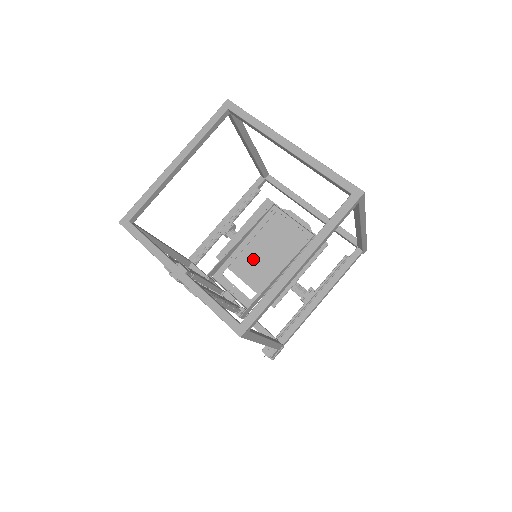
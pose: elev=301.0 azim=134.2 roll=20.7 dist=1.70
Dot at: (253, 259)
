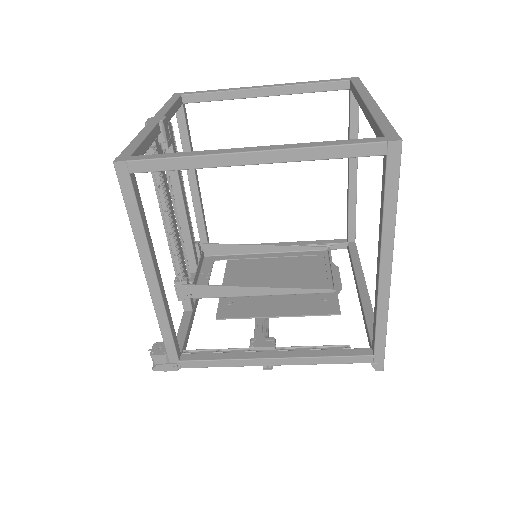
Dot at: (255, 274)
